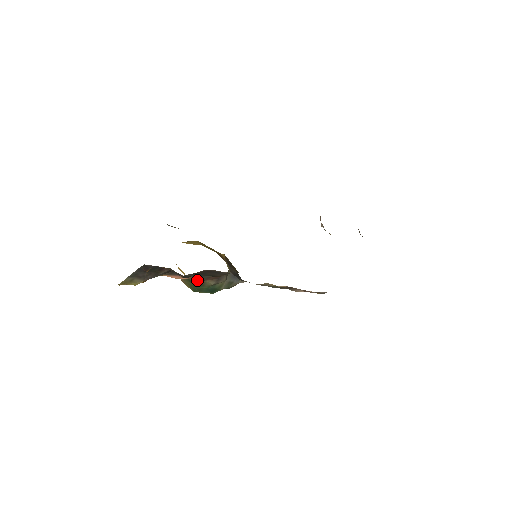
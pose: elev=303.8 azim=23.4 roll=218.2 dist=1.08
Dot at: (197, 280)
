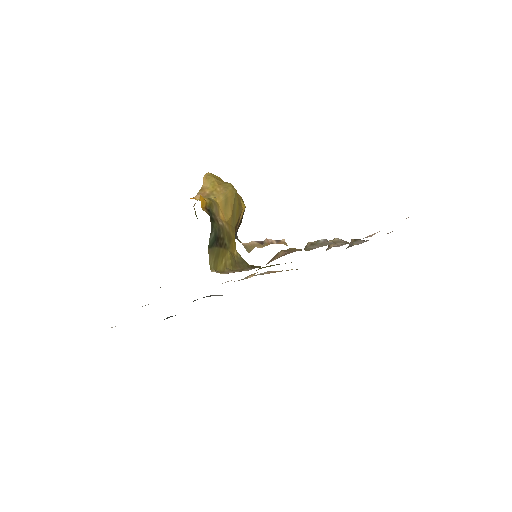
Dot at: occluded
